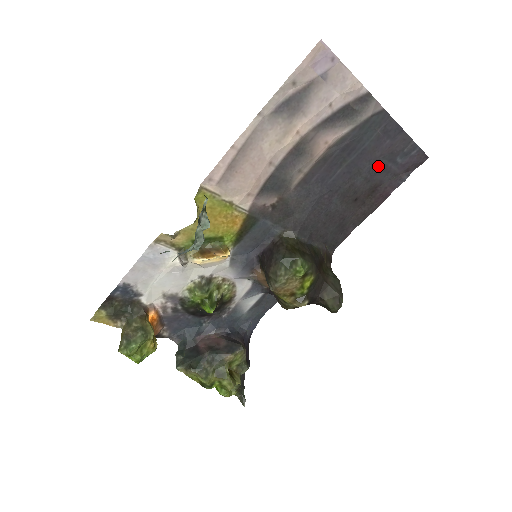
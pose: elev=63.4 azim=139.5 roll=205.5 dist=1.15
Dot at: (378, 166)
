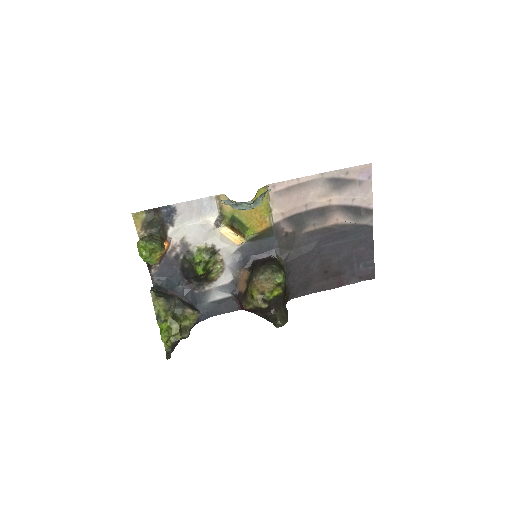
Dot at: (350, 259)
